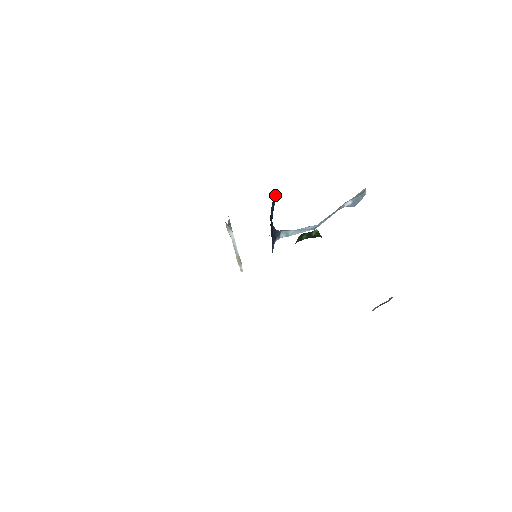
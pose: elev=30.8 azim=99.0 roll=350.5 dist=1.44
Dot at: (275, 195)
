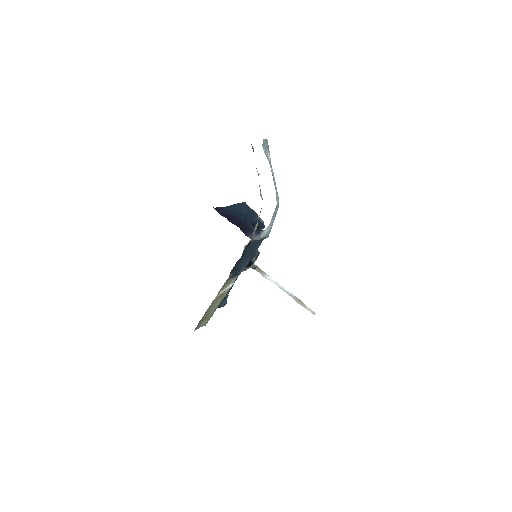
Dot at: (255, 214)
